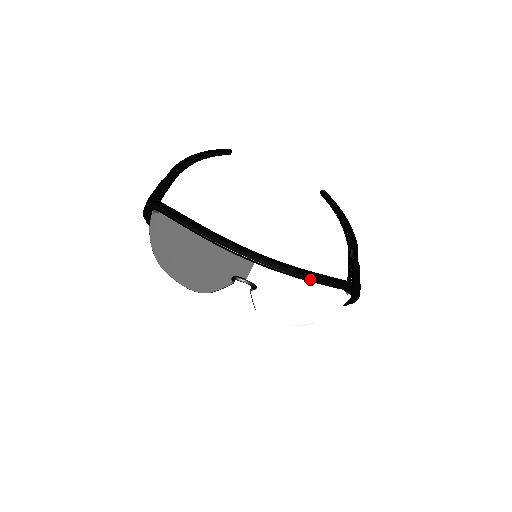
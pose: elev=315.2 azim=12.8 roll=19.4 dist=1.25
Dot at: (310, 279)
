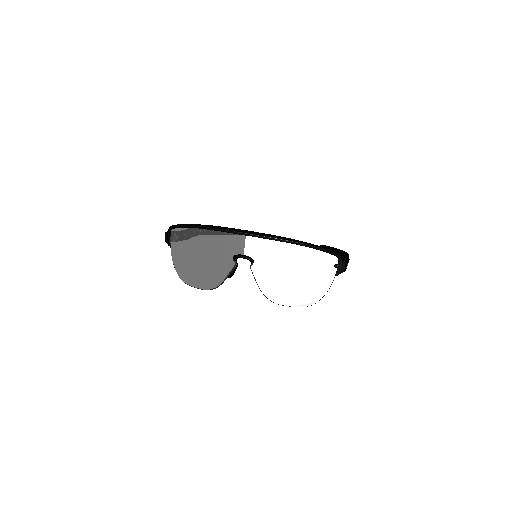
Dot at: (293, 241)
